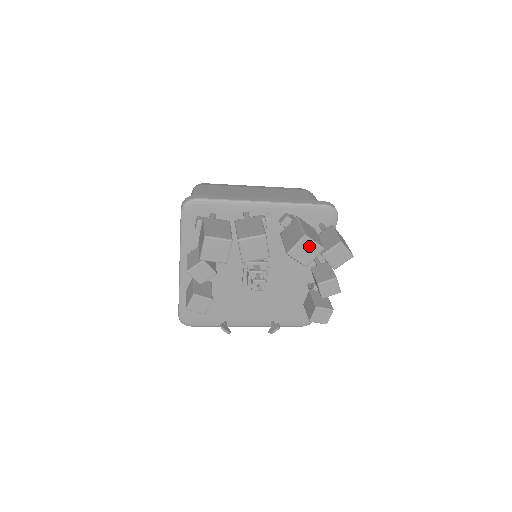
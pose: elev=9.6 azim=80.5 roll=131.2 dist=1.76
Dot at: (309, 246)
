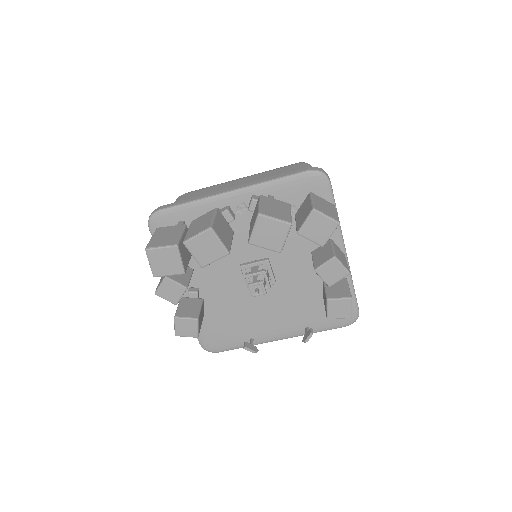
Dot at: (270, 226)
